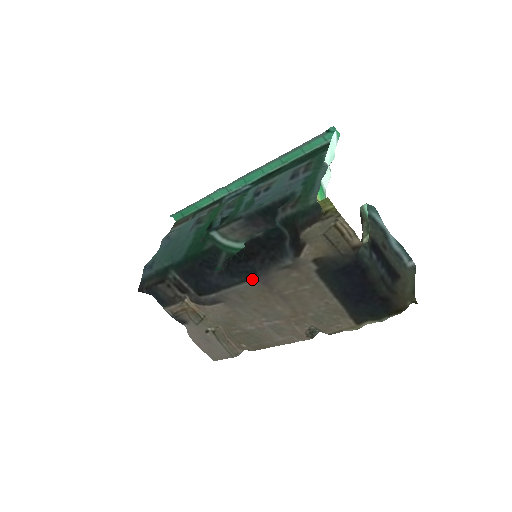
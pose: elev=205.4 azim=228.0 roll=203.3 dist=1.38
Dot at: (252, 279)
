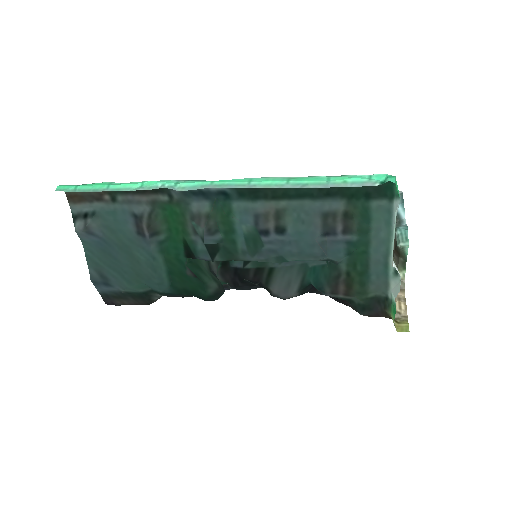
Dot at: occluded
